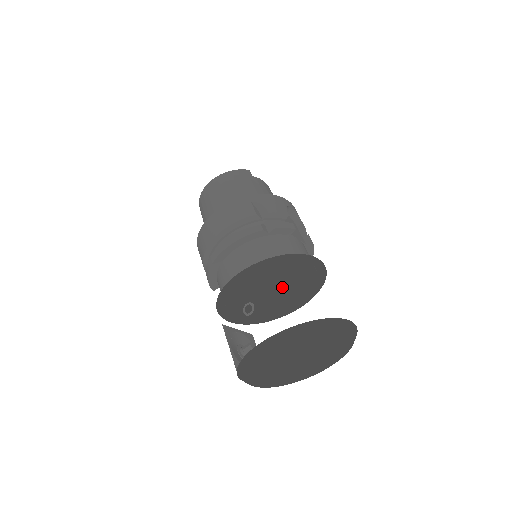
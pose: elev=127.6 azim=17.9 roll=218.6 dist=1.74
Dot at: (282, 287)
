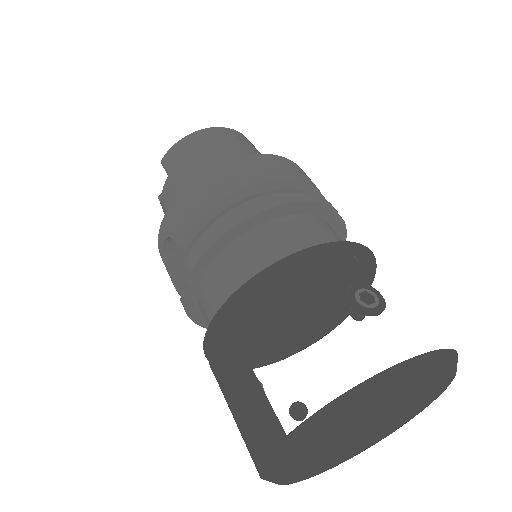
Dot at: (245, 325)
